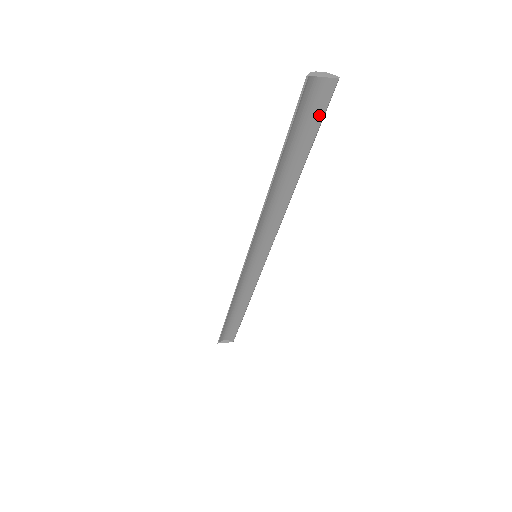
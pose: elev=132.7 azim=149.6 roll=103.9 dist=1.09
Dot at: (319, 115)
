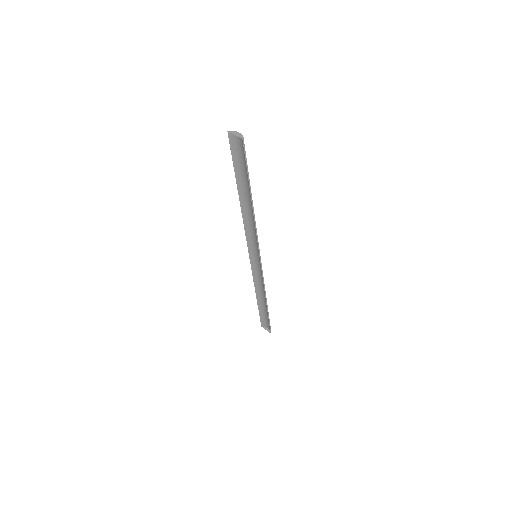
Dot at: (245, 160)
